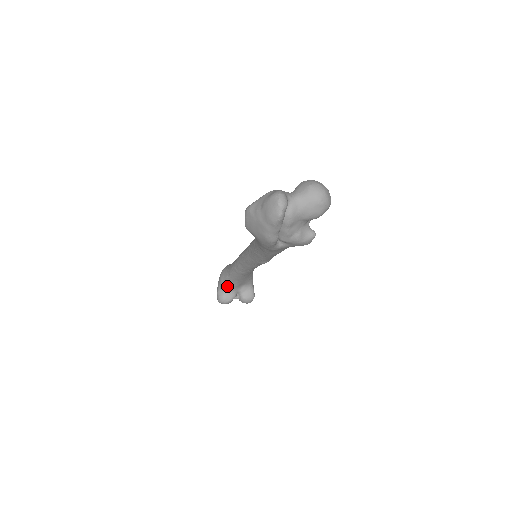
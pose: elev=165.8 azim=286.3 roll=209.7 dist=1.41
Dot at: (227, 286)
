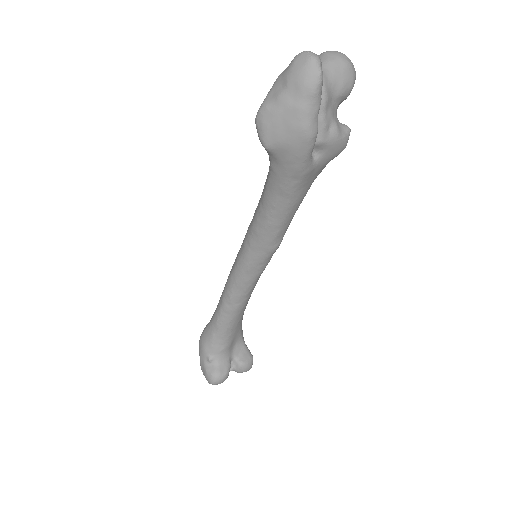
Dot at: (216, 353)
